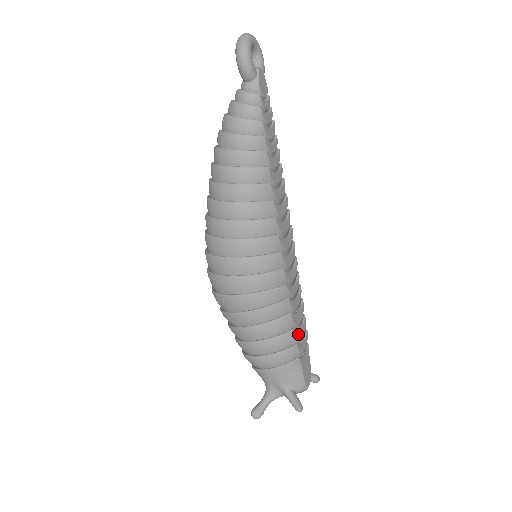
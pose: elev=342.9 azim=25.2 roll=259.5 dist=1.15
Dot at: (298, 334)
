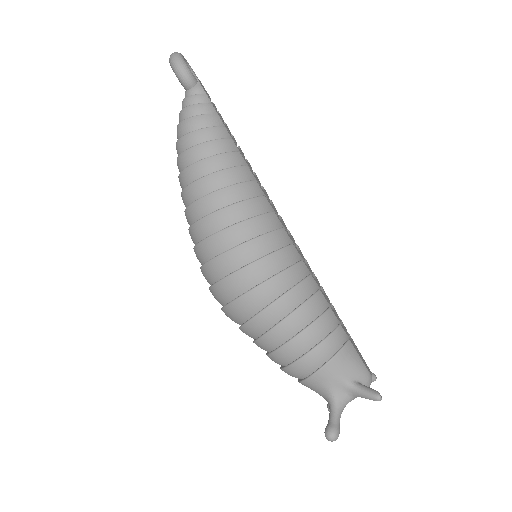
Dot at: (336, 315)
